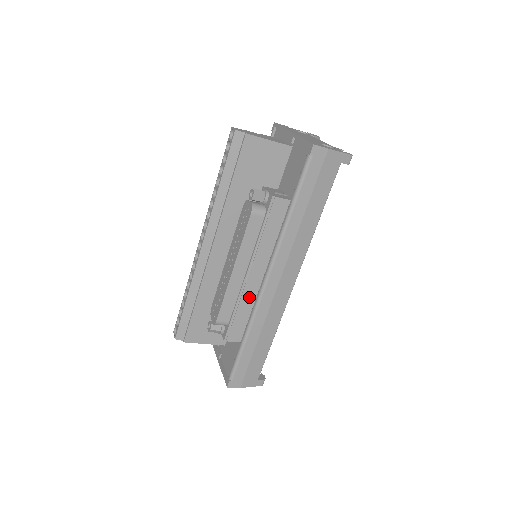
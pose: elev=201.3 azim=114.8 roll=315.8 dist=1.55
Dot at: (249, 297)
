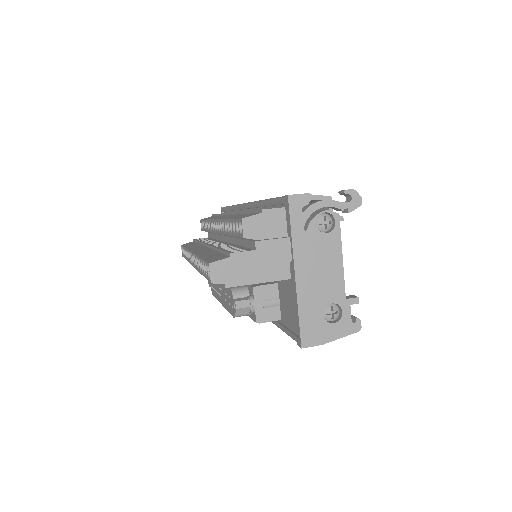
Dot at: occluded
